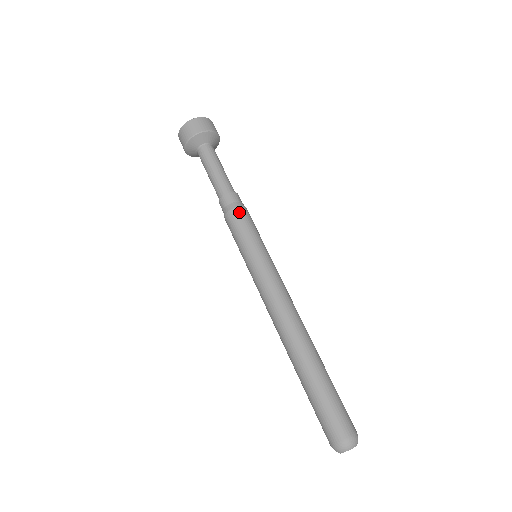
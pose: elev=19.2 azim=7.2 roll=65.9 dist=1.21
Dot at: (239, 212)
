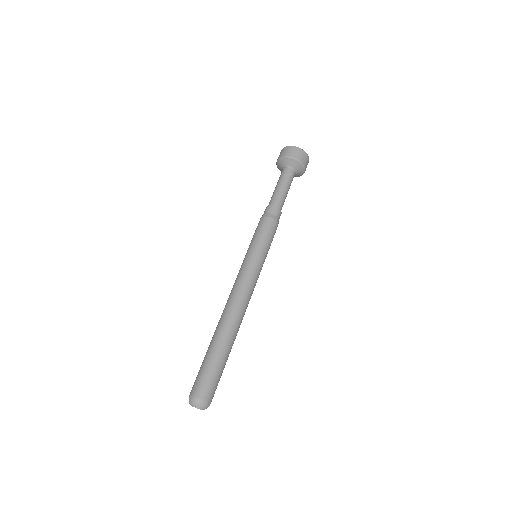
Dot at: (265, 220)
